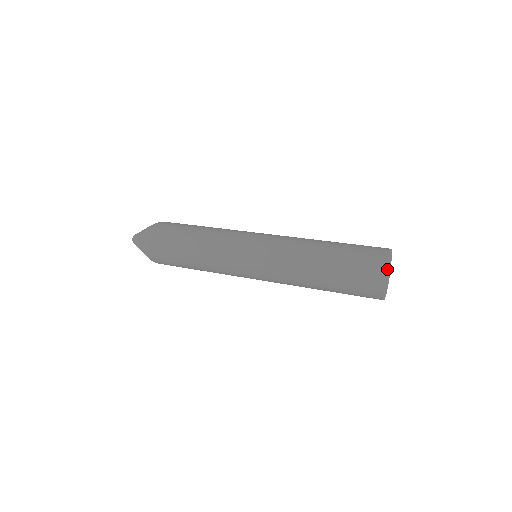
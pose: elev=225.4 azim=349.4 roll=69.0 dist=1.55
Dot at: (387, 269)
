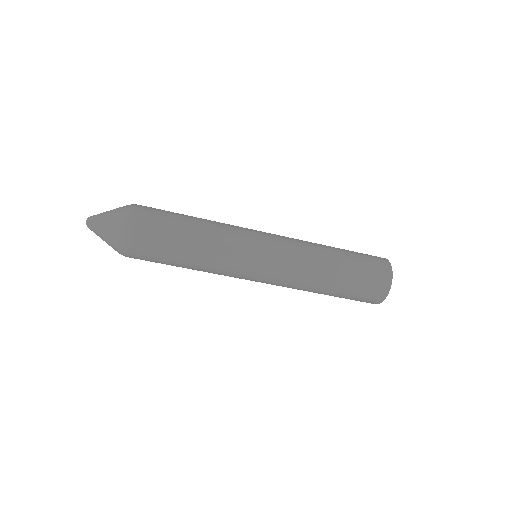
Dot at: occluded
